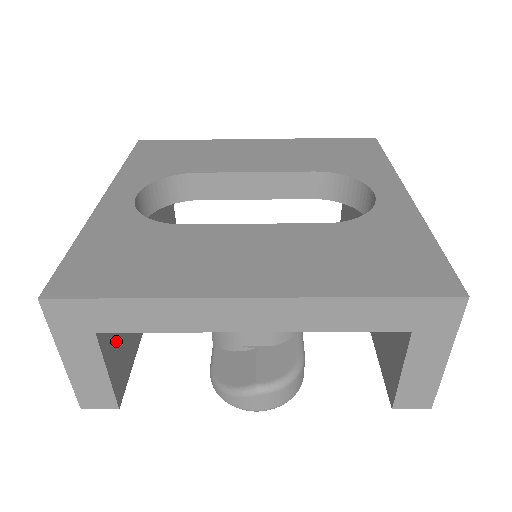
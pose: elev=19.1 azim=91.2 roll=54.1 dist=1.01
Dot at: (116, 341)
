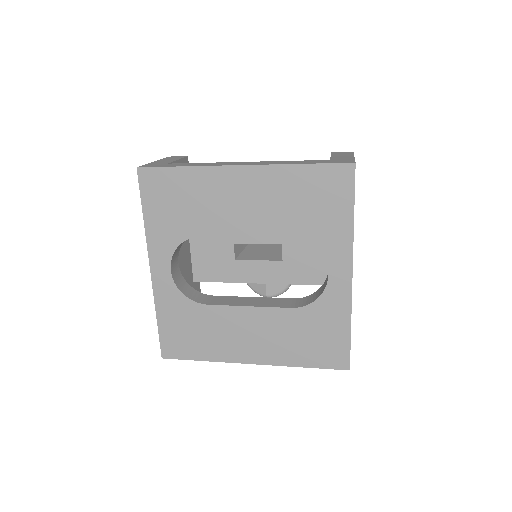
Dot at: occluded
